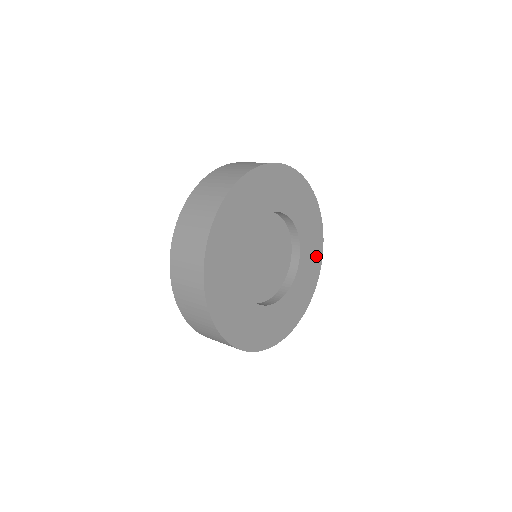
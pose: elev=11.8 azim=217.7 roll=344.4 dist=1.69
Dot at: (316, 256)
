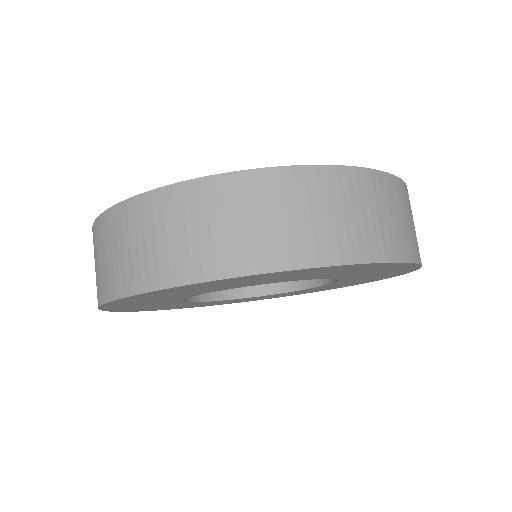
Dot at: (388, 275)
